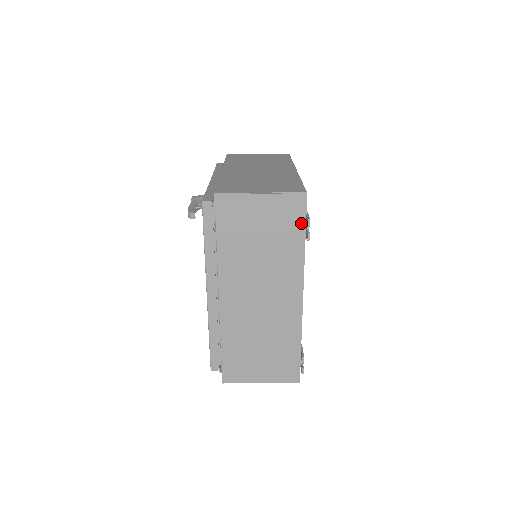
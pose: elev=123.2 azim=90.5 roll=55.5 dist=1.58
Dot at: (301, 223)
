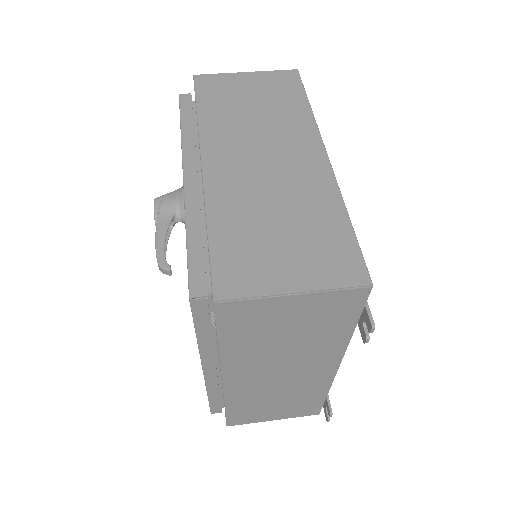
Dot at: (354, 314)
